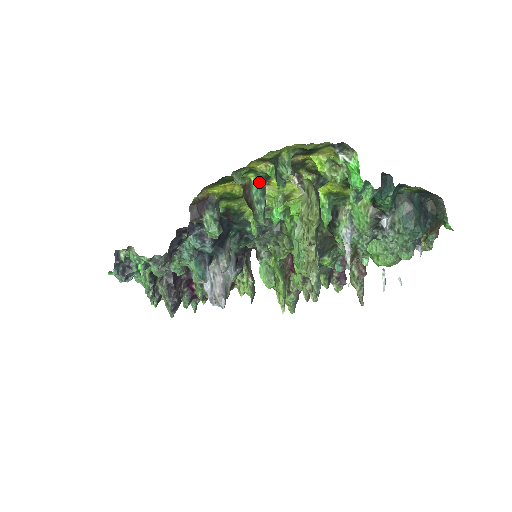
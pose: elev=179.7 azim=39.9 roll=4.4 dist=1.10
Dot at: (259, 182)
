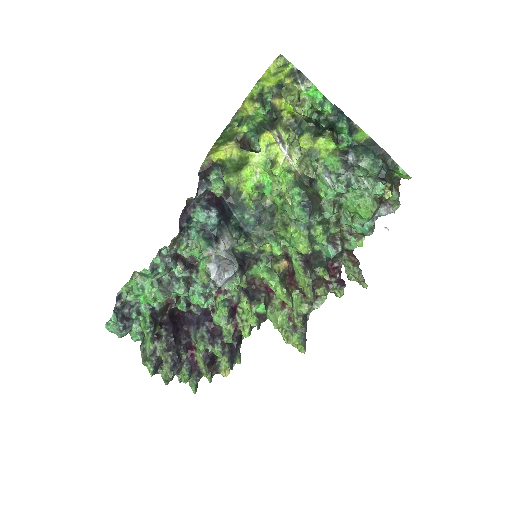
Dot at: (251, 132)
